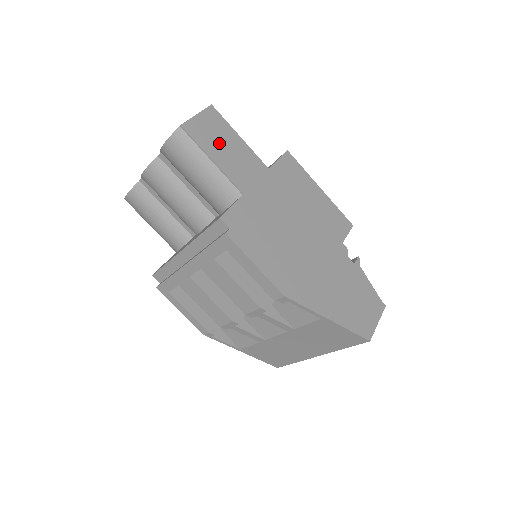
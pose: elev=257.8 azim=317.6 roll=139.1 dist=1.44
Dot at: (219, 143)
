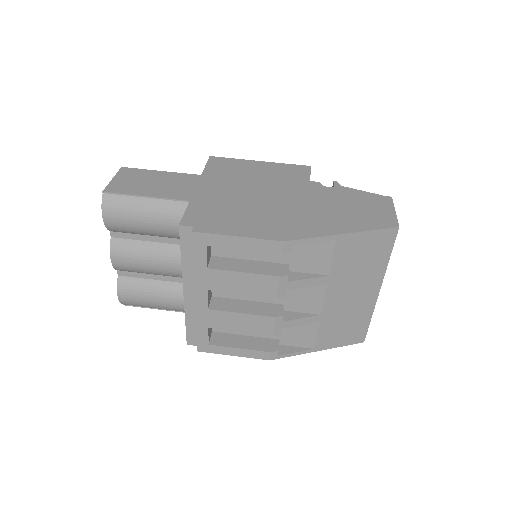
Dot at: (145, 184)
